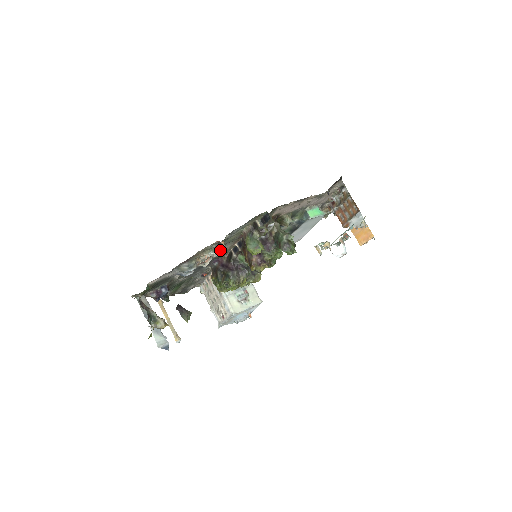
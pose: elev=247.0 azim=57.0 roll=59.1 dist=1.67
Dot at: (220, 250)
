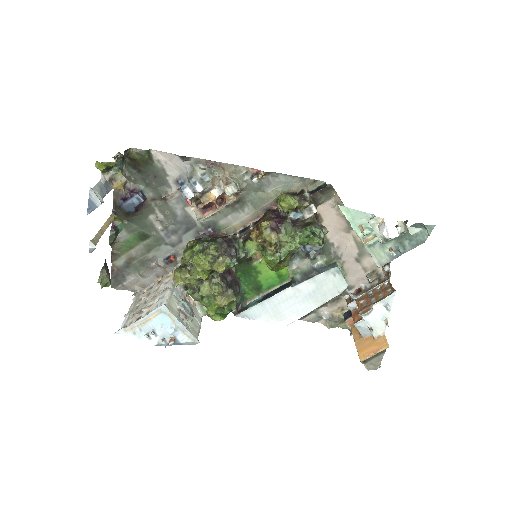
Dot at: (233, 212)
